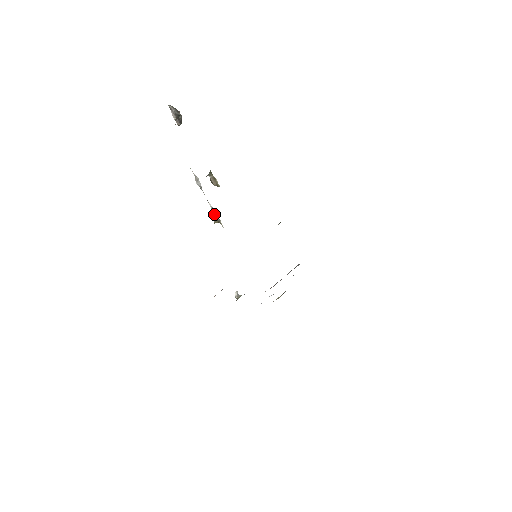
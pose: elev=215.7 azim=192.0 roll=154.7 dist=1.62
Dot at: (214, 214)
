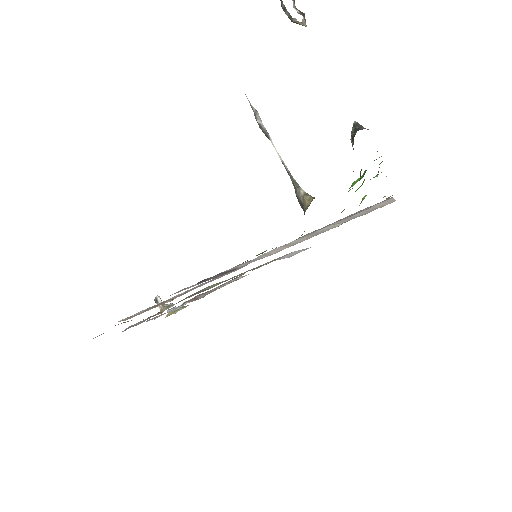
Dot at: (295, 182)
